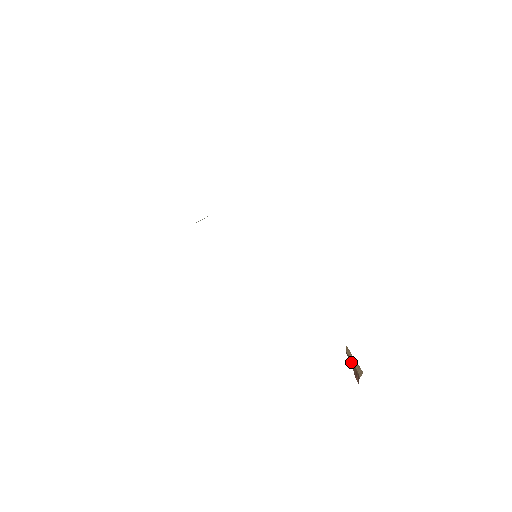
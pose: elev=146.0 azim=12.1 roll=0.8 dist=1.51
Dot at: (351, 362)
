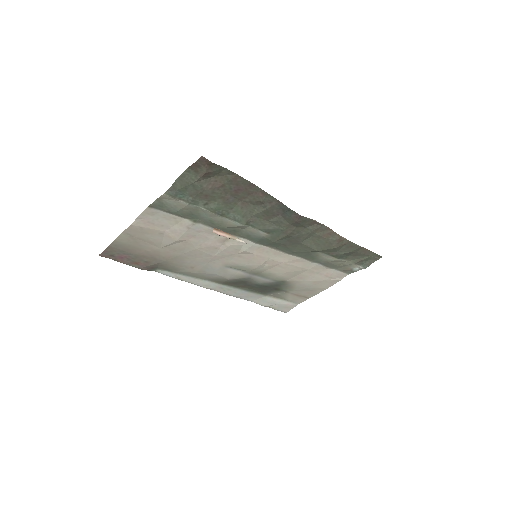
Dot at: occluded
